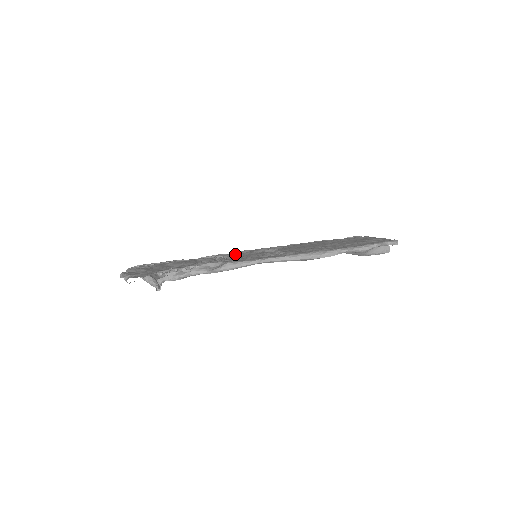
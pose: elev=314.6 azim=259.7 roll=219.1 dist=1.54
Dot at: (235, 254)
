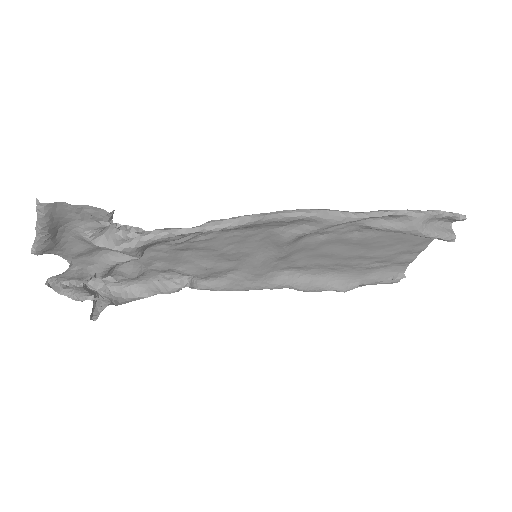
Dot at: (223, 265)
